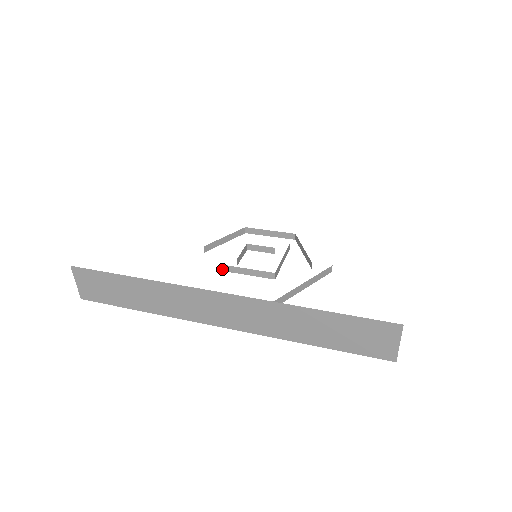
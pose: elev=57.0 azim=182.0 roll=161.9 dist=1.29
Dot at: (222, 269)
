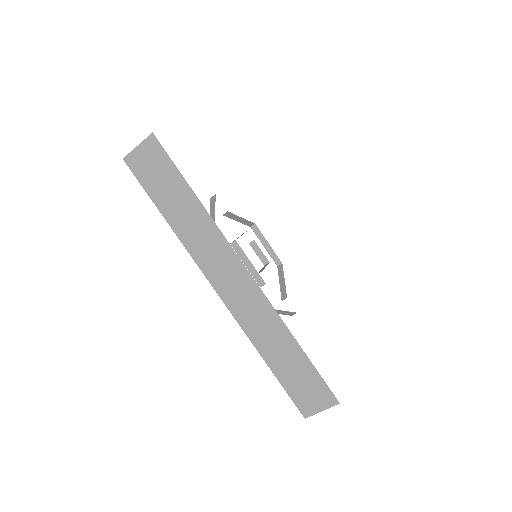
Dot at: (232, 243)
